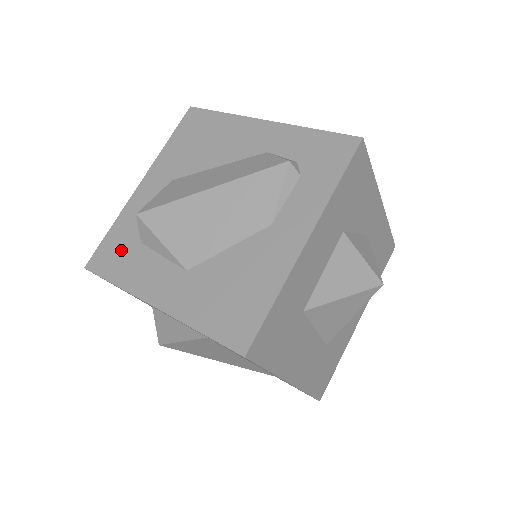
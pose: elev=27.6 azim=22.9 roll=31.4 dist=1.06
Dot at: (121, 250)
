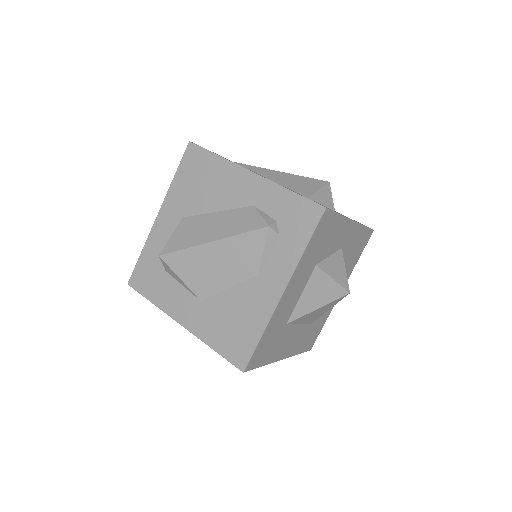
Dot at: (152, 274)
